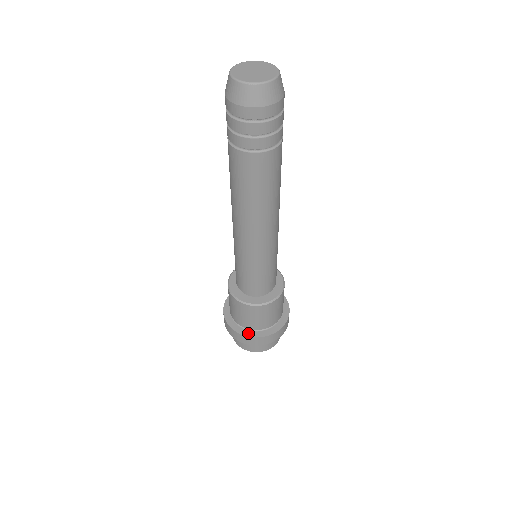
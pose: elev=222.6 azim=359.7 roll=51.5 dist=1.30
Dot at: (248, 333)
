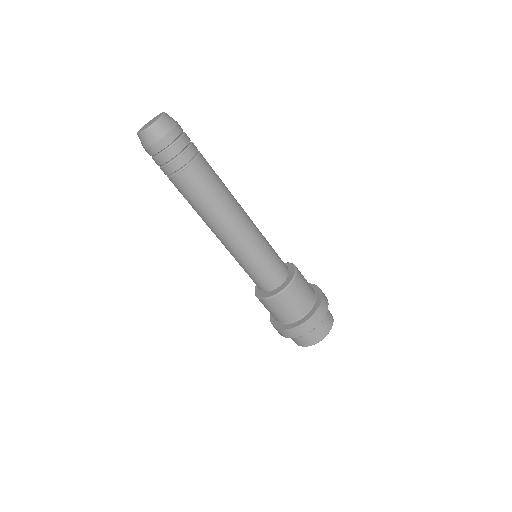
Dot at: (295, 324)
